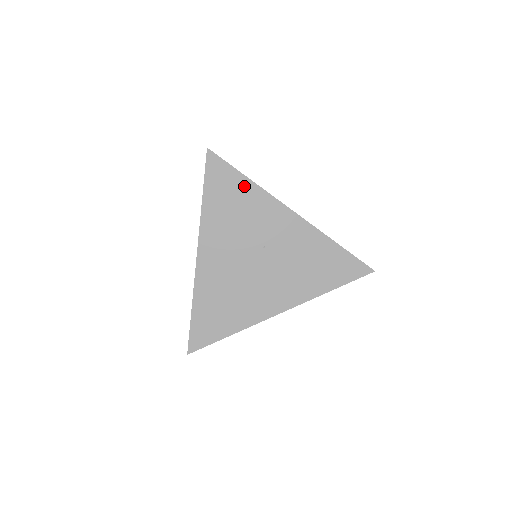
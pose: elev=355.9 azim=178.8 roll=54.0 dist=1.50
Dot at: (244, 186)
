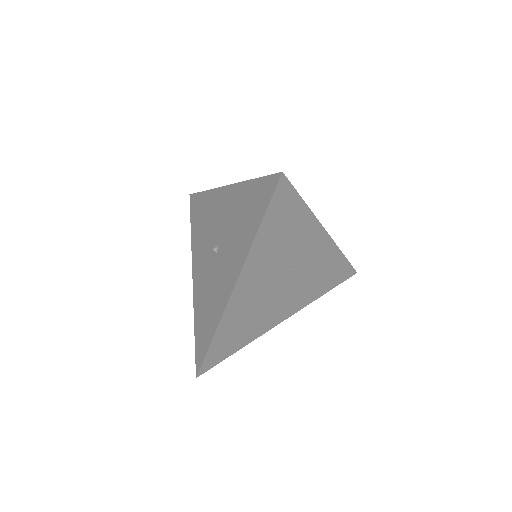
Dot at: (300, 213)
